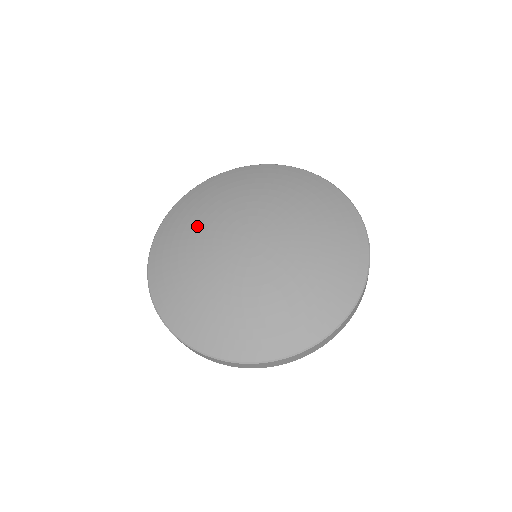
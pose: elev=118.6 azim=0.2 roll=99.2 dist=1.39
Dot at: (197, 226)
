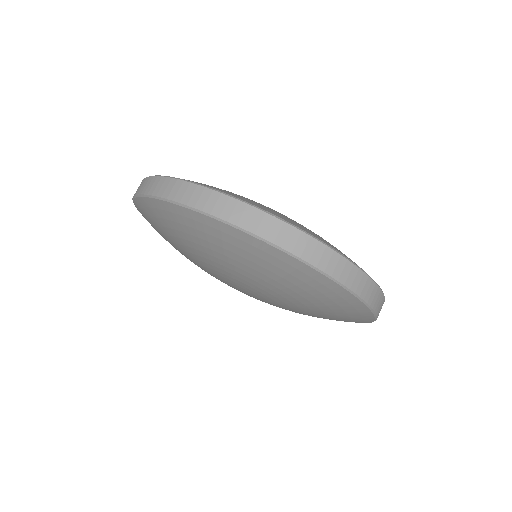
Dot at: occluded
